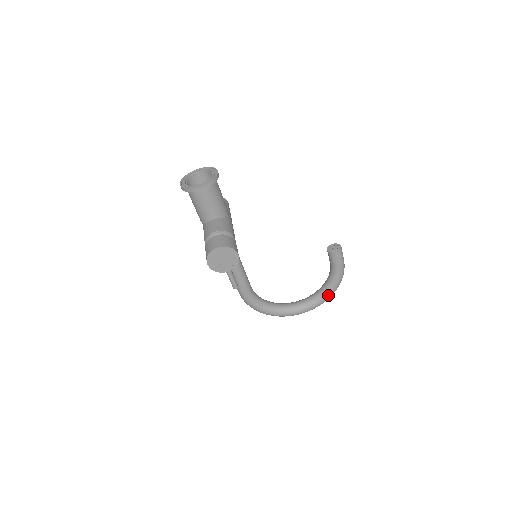
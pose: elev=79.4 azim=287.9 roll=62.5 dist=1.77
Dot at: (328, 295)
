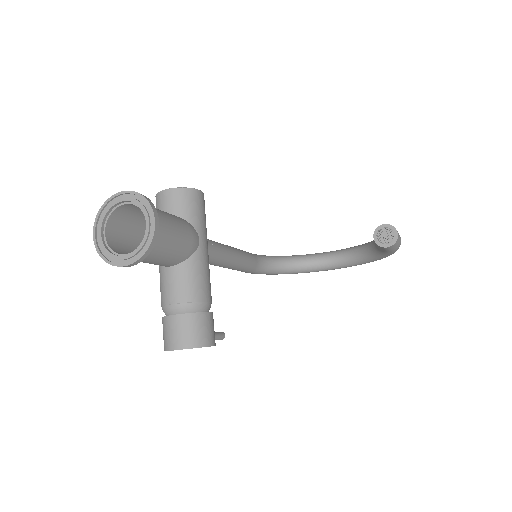
Dot at: (371, 261)
